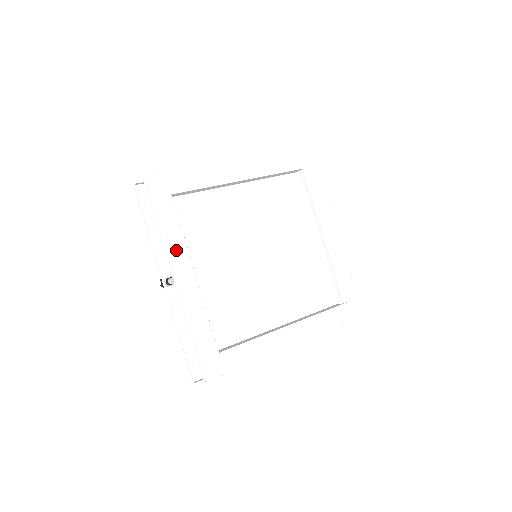
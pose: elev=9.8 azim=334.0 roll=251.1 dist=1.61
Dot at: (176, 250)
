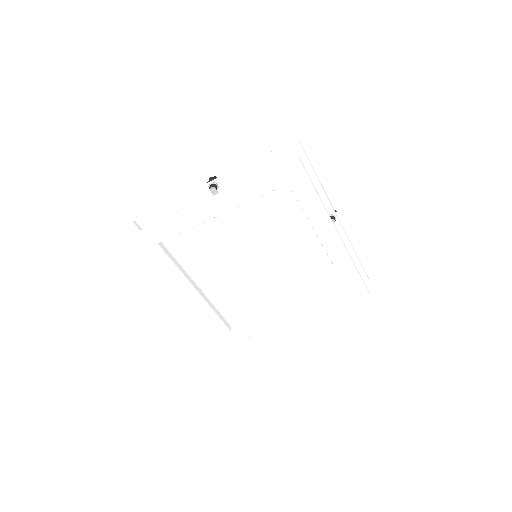
Dot at: (176, 280)
